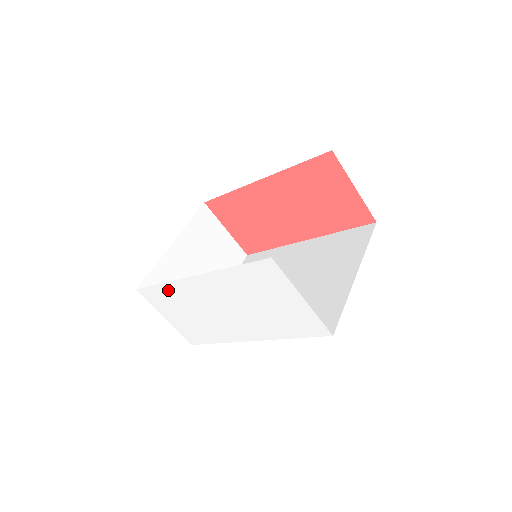
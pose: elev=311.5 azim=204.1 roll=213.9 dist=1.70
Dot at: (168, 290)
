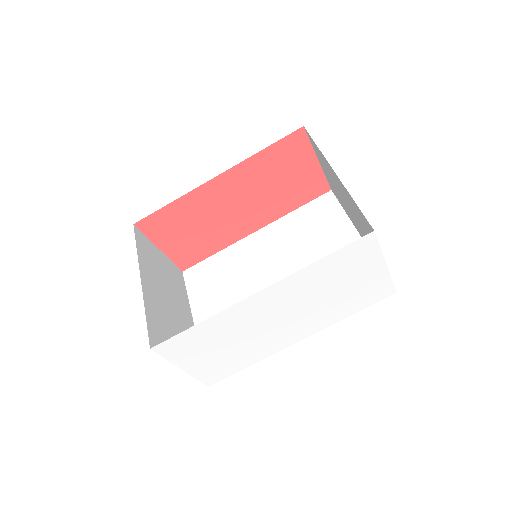
Dot at: (208, 327)
